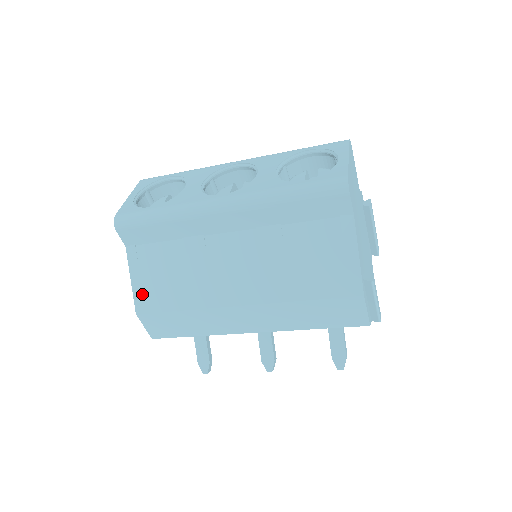
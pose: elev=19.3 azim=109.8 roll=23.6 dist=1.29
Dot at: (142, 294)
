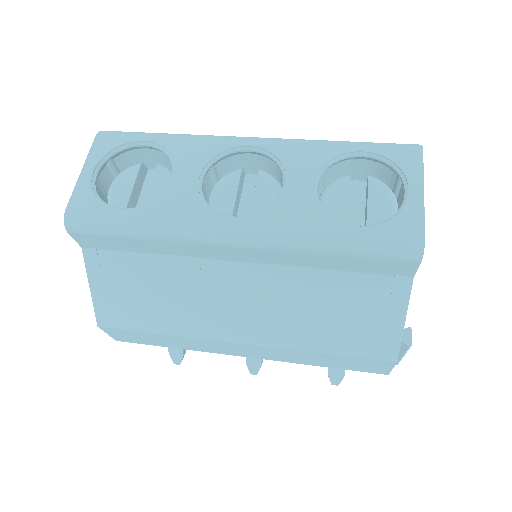
Dot at: (106, 307)
